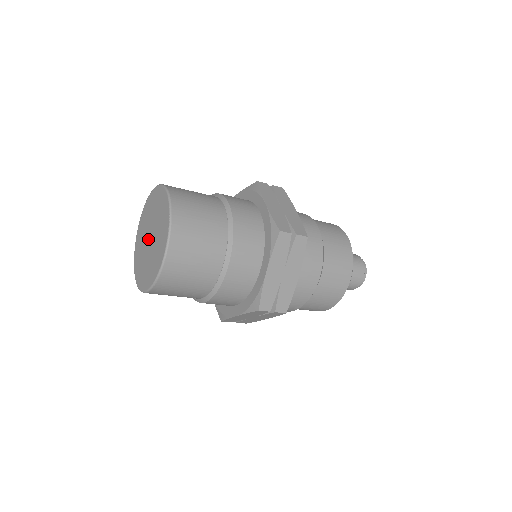
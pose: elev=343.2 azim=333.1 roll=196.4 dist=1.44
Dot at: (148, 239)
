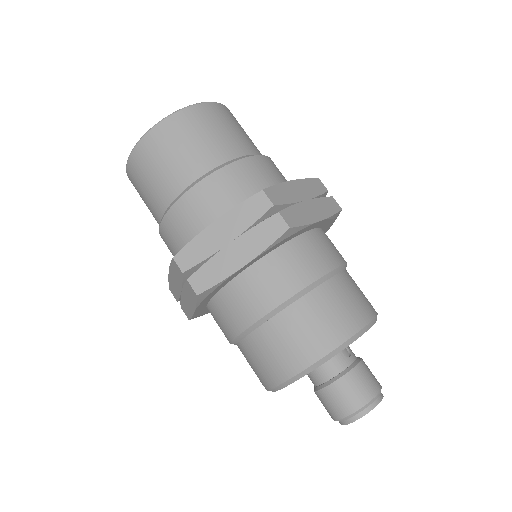
Dot at: occluded
